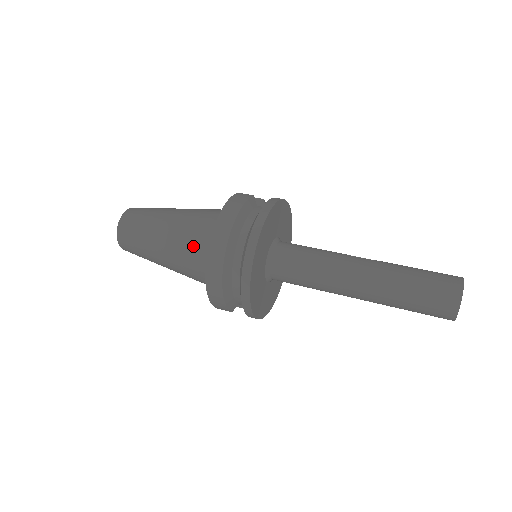
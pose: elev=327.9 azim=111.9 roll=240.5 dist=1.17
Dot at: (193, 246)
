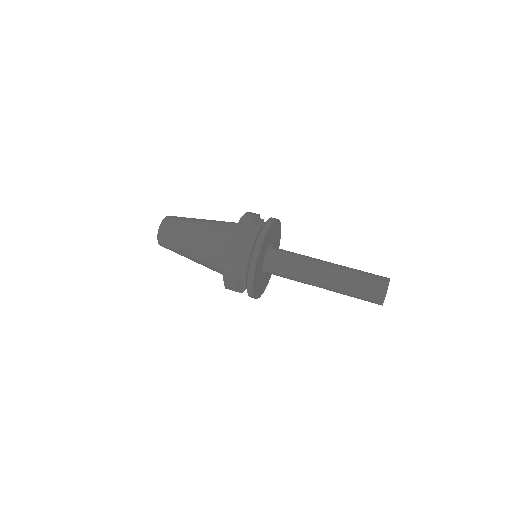
Dot at: (216, 243)
